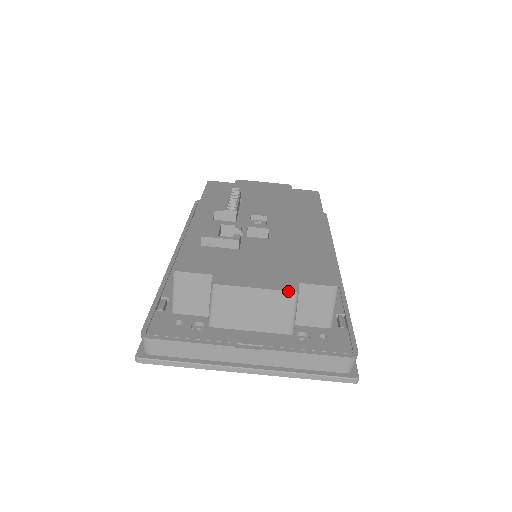
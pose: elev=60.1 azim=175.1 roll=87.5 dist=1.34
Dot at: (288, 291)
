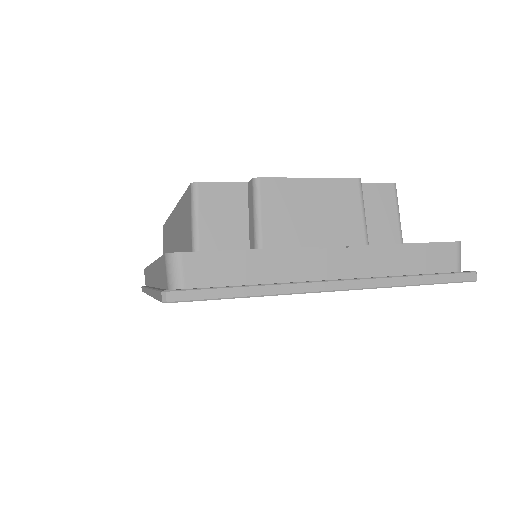
Dot at: (350, 178)
